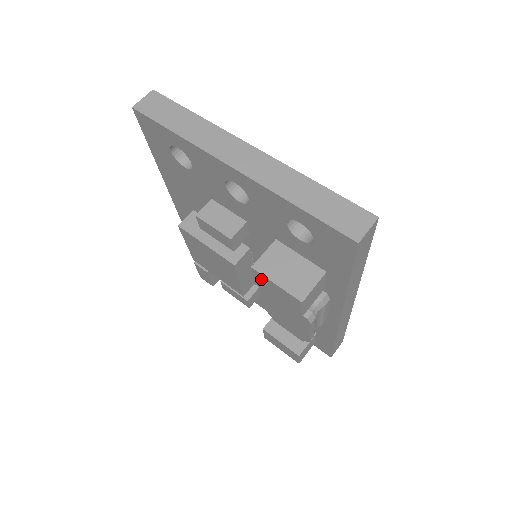
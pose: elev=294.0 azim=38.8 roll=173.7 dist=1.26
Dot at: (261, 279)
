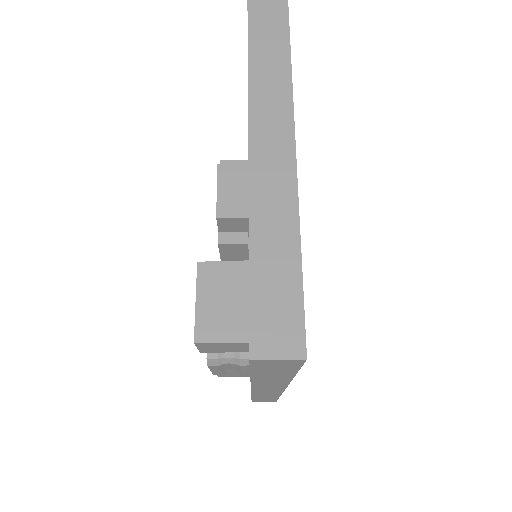
Dot at: occluded
